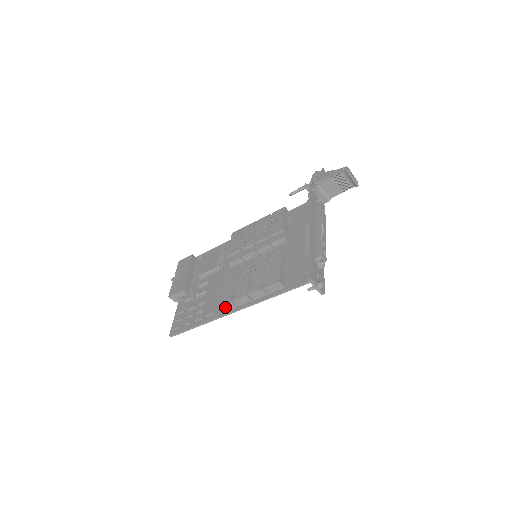
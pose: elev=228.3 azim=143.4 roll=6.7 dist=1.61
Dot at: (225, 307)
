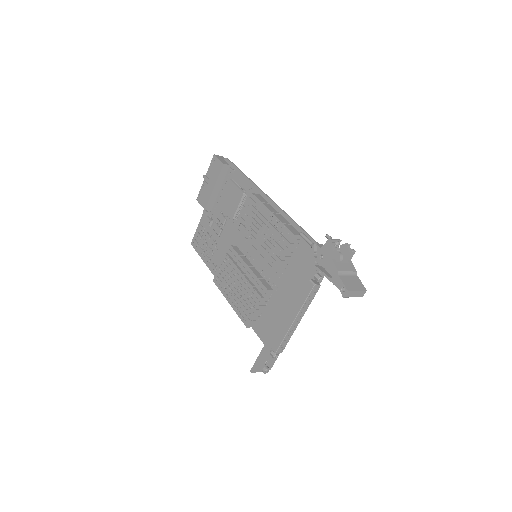
Dot at: occluded
